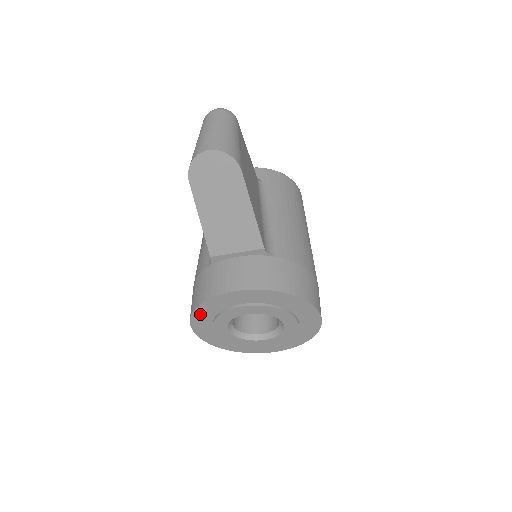
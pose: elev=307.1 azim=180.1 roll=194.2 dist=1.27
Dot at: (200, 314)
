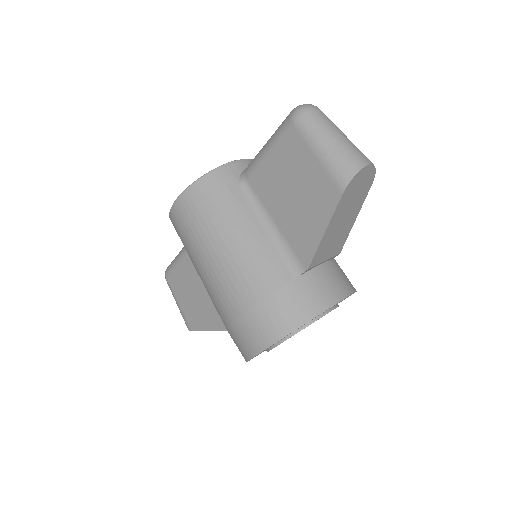
Dot at: occluded
